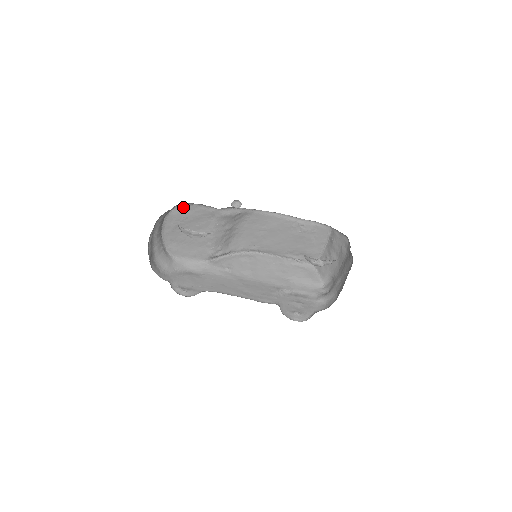
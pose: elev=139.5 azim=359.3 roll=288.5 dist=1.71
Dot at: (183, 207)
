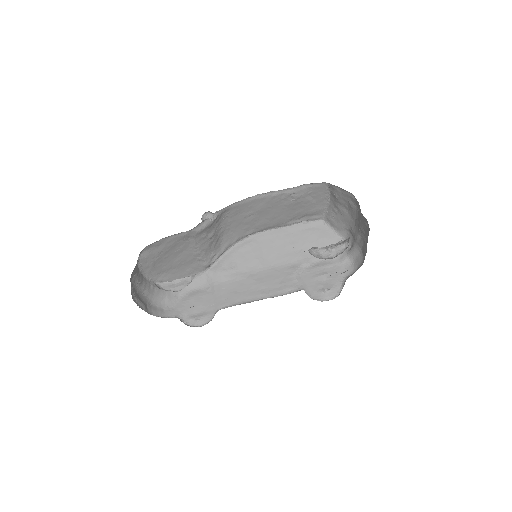
Dot at: (150, 246)
